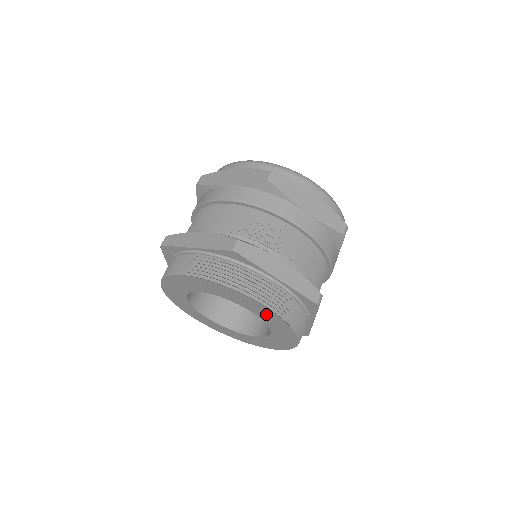
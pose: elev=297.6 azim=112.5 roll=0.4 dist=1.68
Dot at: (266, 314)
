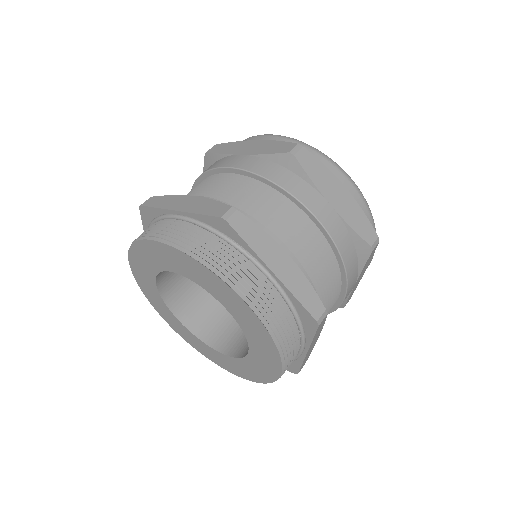
Dot at: (246, 317)
